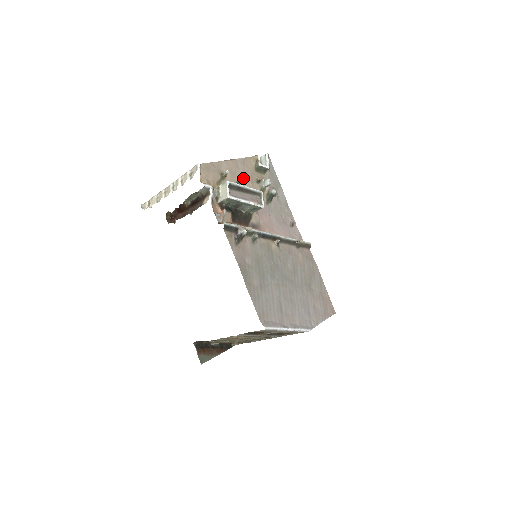
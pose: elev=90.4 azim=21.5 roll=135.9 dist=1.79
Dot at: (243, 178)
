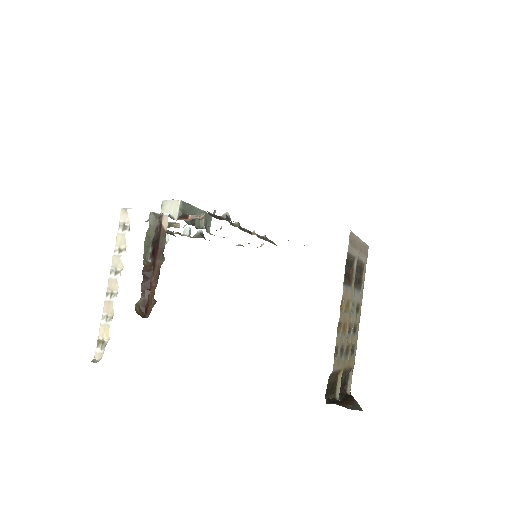
Dot at: occluded
